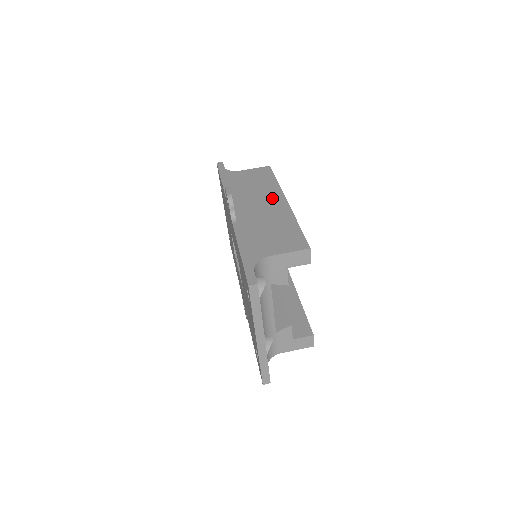
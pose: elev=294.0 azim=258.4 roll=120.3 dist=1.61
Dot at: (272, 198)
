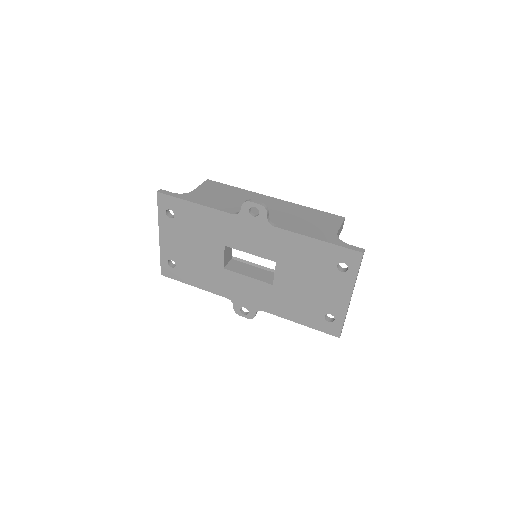
Dot at: (261, 200)
